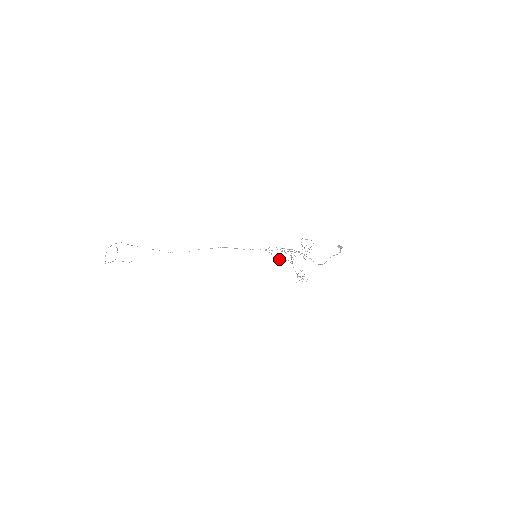
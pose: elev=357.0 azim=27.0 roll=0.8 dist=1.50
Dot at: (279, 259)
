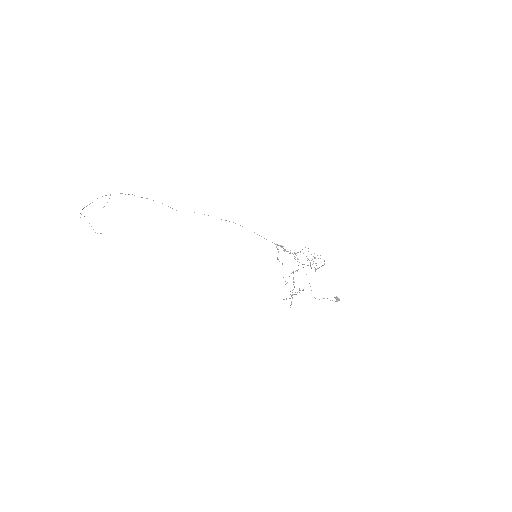
Dot at: (282, 263)
